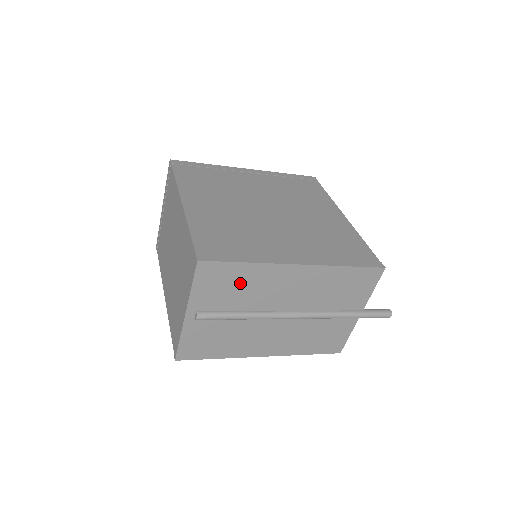
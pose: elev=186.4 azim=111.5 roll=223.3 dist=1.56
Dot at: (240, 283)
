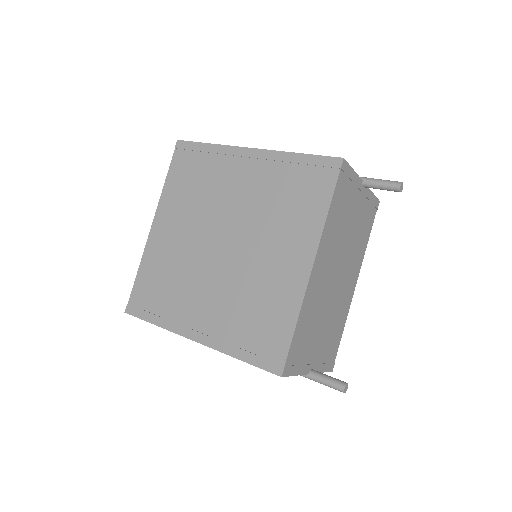
Dot at: occluded
